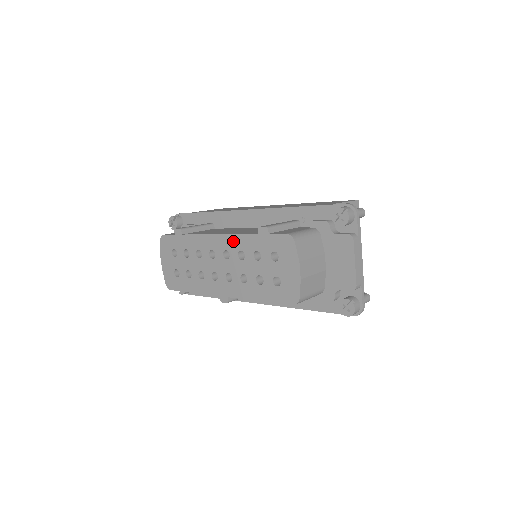
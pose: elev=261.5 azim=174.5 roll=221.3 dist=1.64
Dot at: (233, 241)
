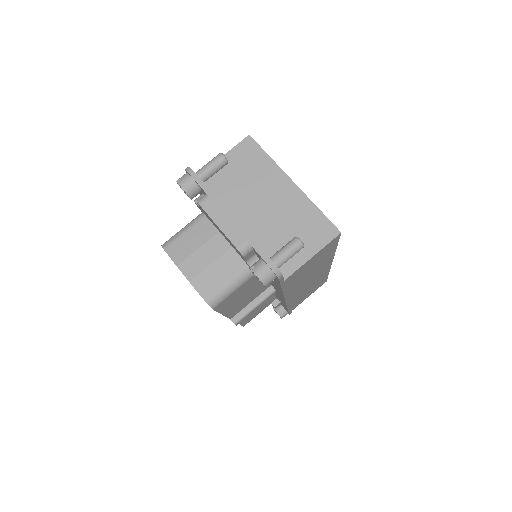
Dot at: occluded
